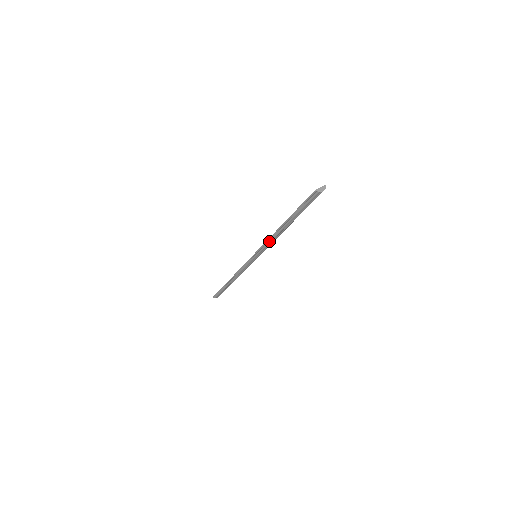
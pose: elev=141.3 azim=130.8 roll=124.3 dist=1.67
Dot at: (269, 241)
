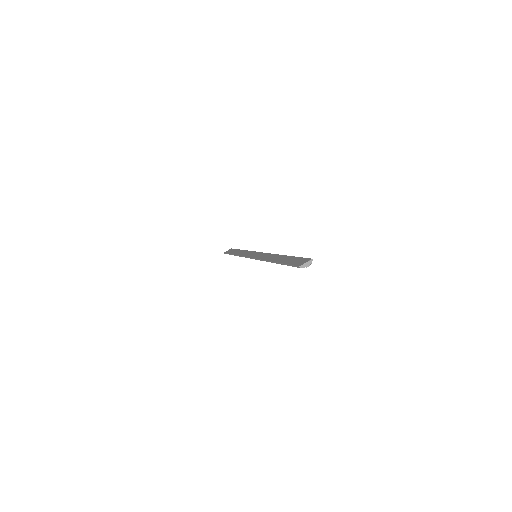
Dot at: occluded
